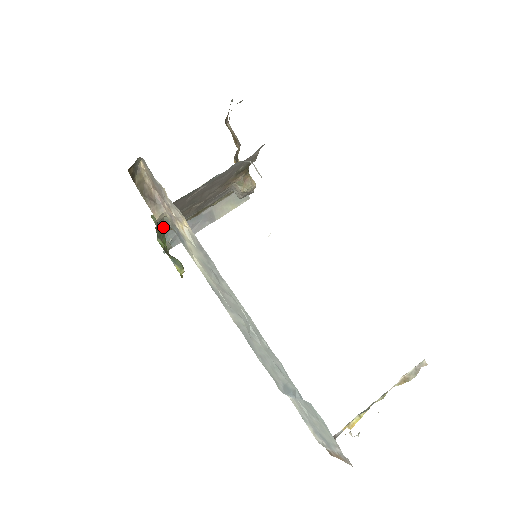
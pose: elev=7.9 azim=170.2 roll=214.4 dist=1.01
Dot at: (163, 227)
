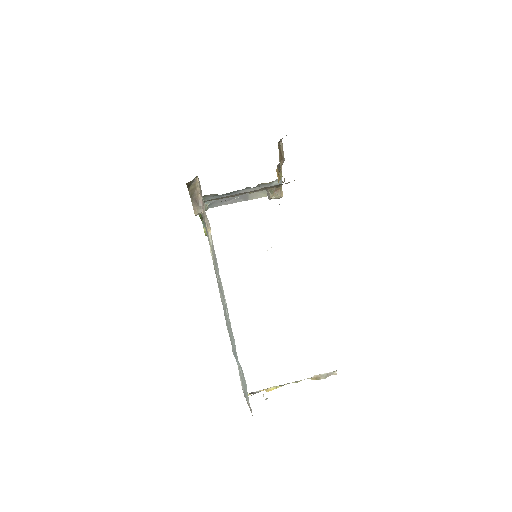
Dot at: occluded
